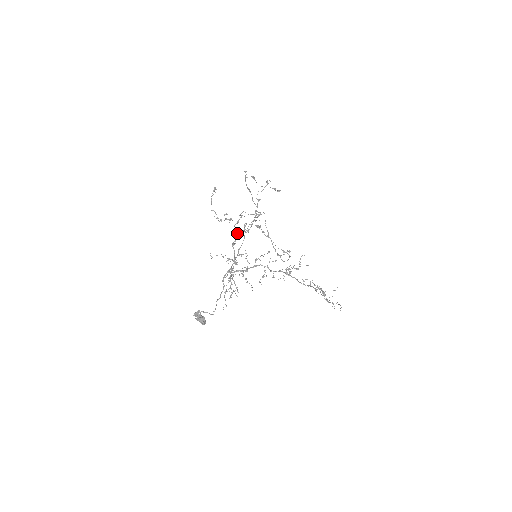
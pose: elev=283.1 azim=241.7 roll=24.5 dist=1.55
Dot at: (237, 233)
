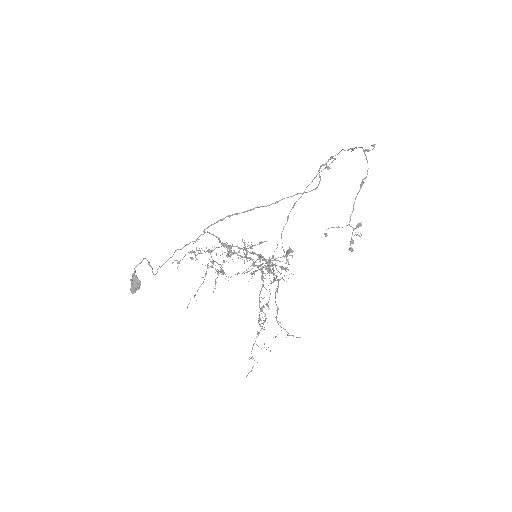
Dot at: (261, 258)
